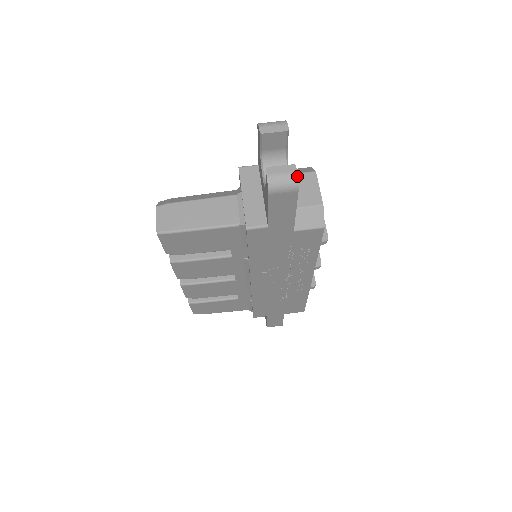
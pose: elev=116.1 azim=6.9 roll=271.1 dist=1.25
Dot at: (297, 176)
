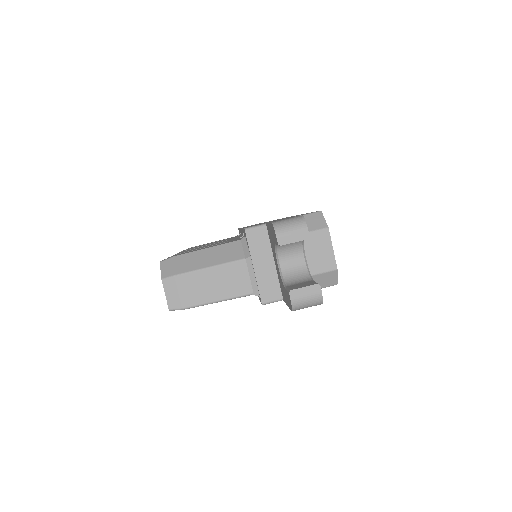
Dot at: (322, 297)
